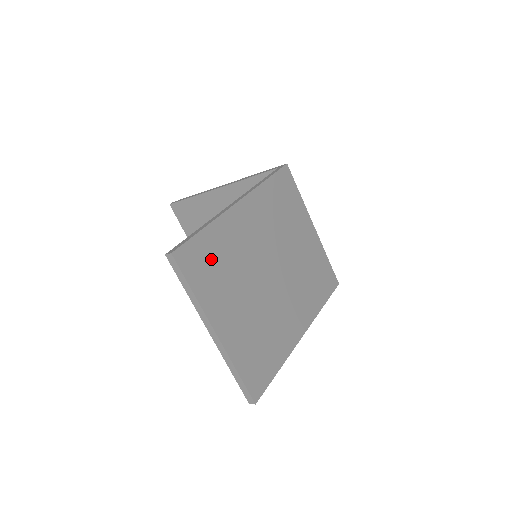
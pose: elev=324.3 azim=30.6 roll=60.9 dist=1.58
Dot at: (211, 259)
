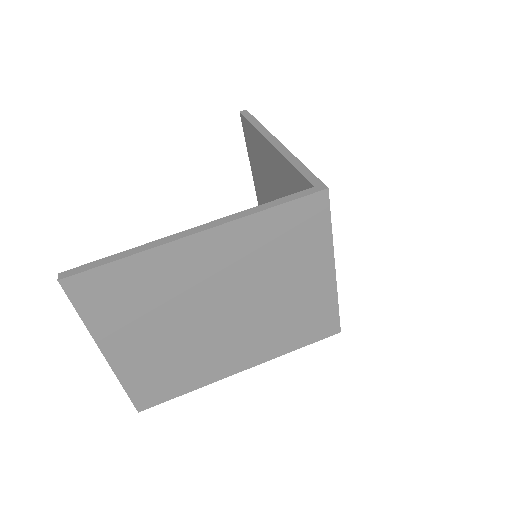
Dot at: (122, 290)
